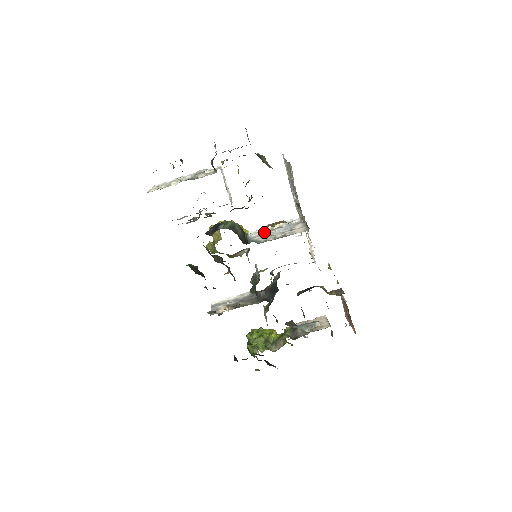
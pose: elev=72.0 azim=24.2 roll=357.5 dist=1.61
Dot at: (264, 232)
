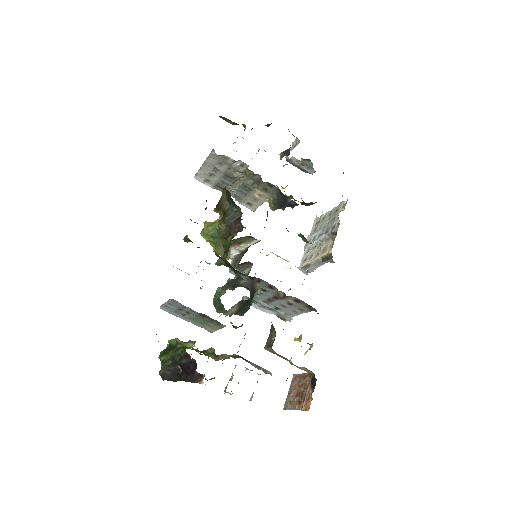
Dot at: occluded
